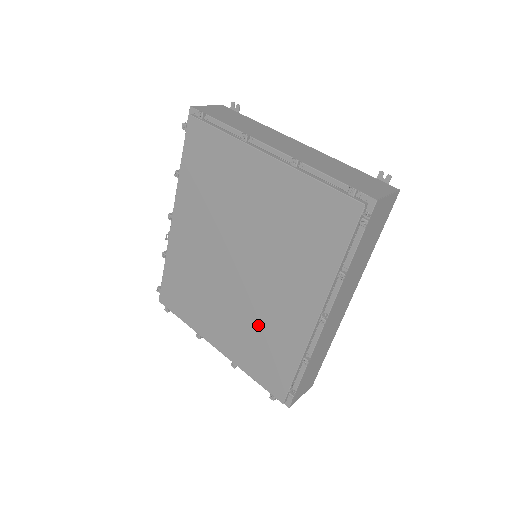
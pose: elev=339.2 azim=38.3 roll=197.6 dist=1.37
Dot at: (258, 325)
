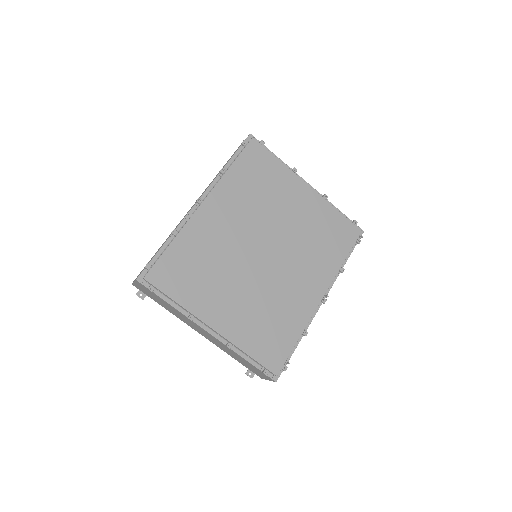
Dot at: (271, 304)
